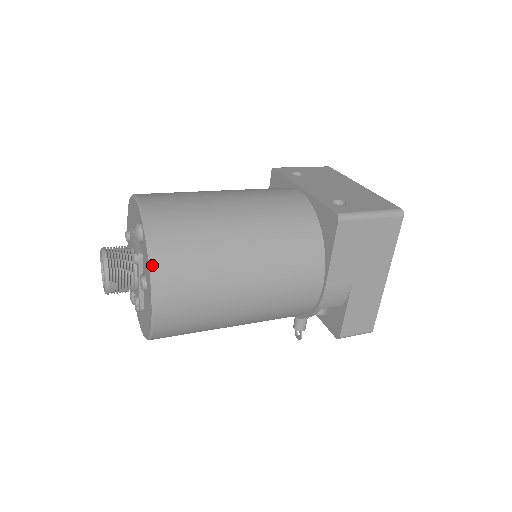
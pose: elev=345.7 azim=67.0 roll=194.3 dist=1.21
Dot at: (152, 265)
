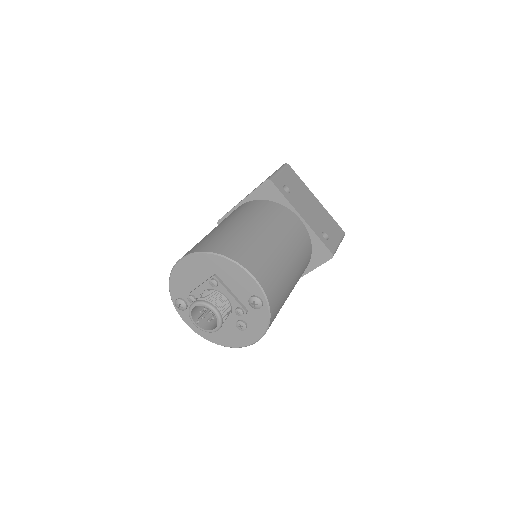
Dot at: occluded
